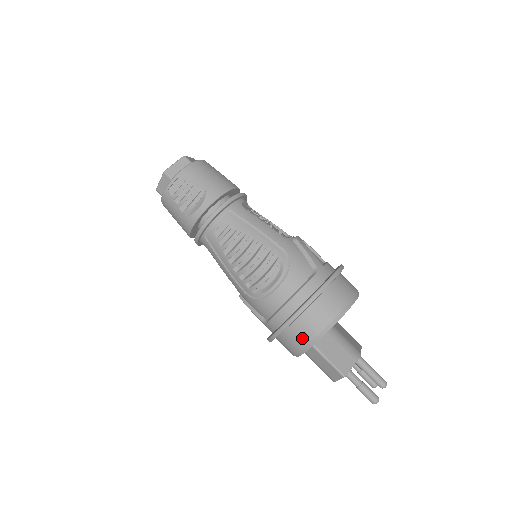
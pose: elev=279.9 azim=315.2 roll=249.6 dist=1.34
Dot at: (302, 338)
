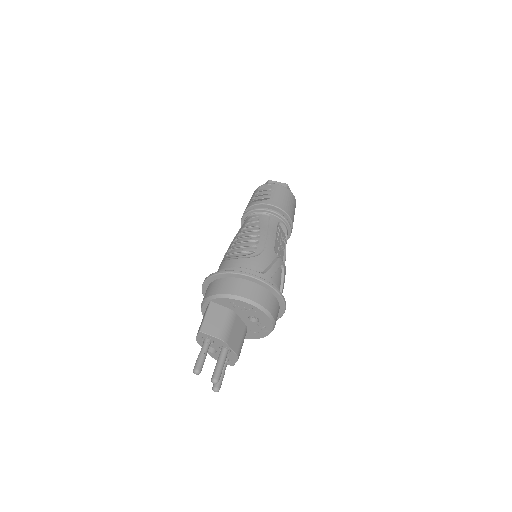
Dot at: (211, 291)
